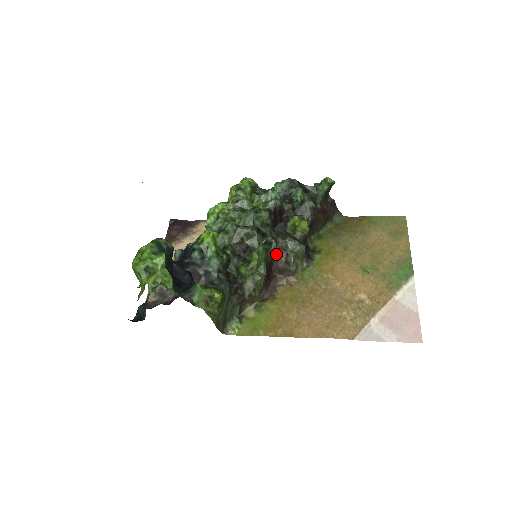
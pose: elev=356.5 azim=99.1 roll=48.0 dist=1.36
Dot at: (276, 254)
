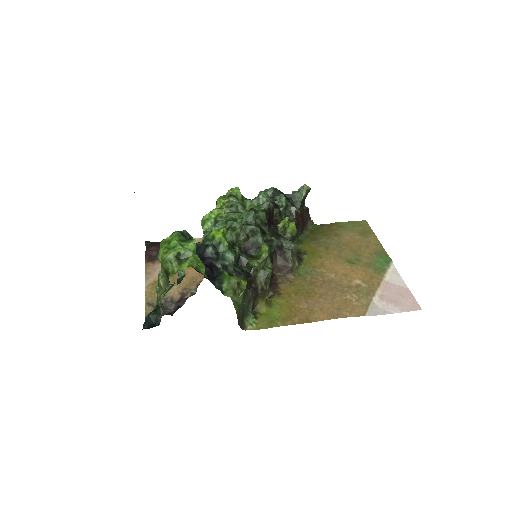
Dot at: (275, 252)
